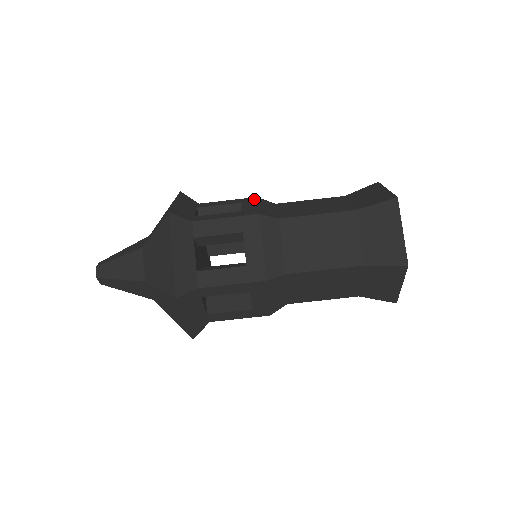
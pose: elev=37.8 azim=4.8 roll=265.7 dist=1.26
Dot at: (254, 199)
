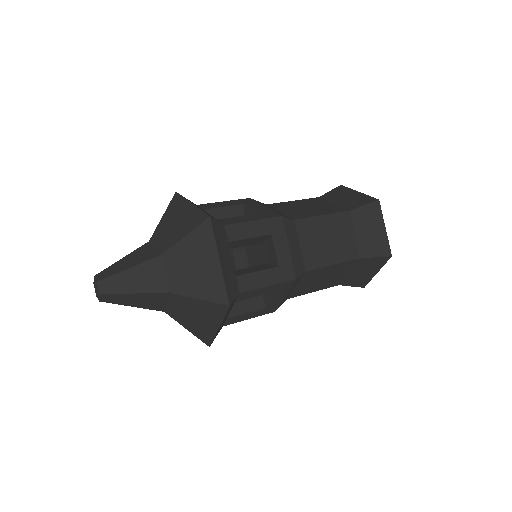
Dot at: (251, 200)
